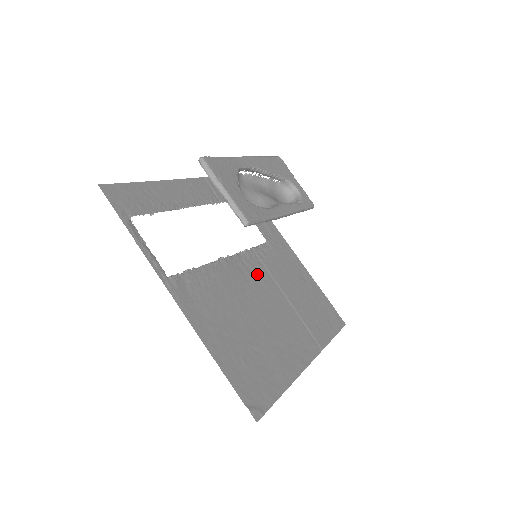
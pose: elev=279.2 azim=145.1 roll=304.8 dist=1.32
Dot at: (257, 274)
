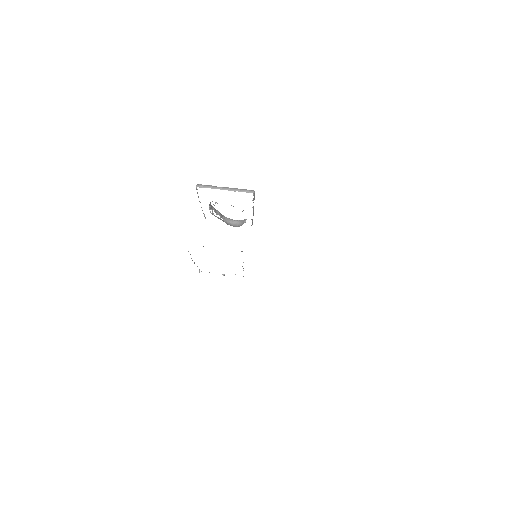
Dot at: occluded
